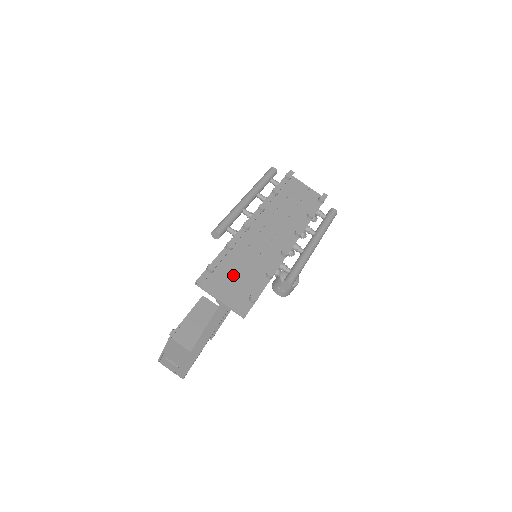
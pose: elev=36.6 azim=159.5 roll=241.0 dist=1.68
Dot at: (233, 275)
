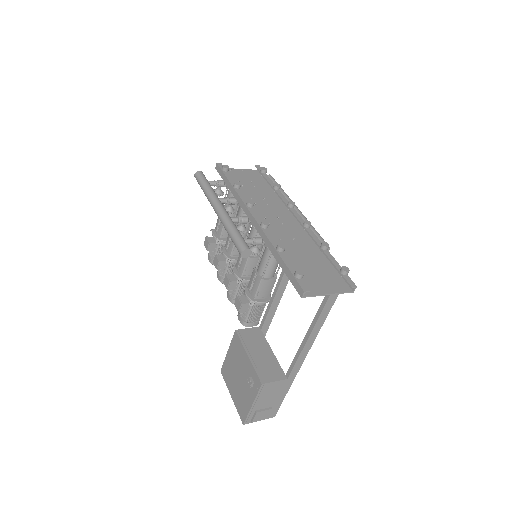
Dot at: (306, 269)
